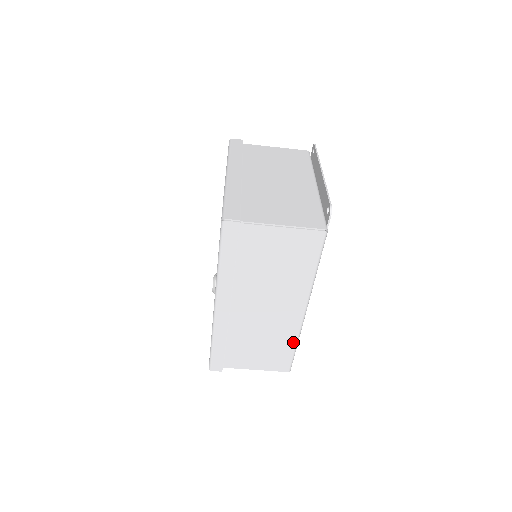
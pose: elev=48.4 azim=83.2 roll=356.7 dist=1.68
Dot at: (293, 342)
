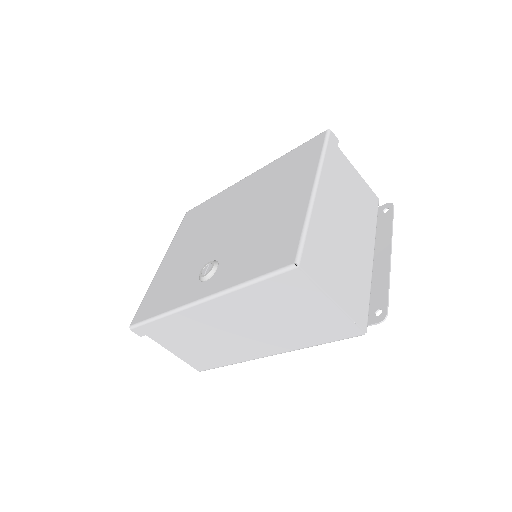
Dot at: (231, 362)
